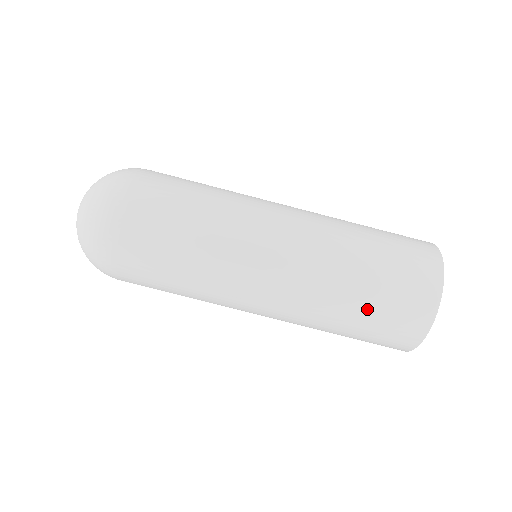
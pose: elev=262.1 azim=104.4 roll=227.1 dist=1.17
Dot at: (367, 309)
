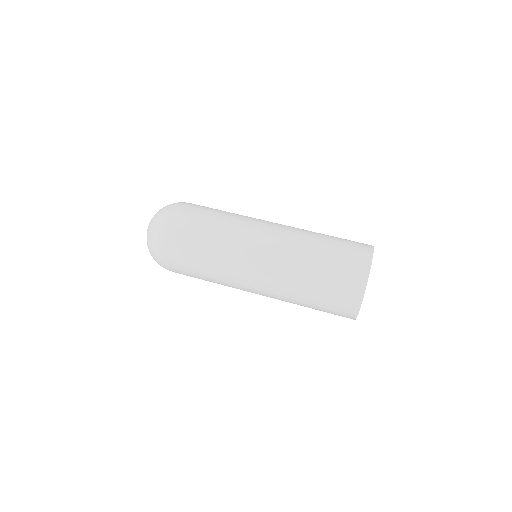
Dot at: (318, 290)
